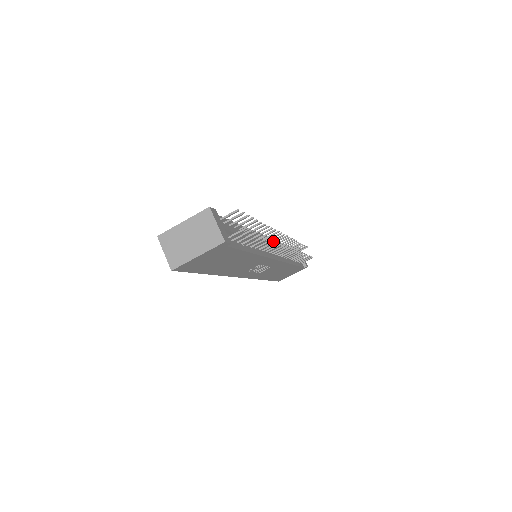
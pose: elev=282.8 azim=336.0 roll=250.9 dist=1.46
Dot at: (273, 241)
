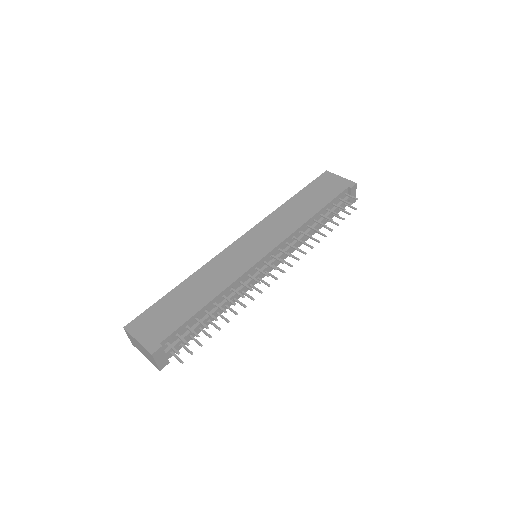
Dot at: (243, 306)
